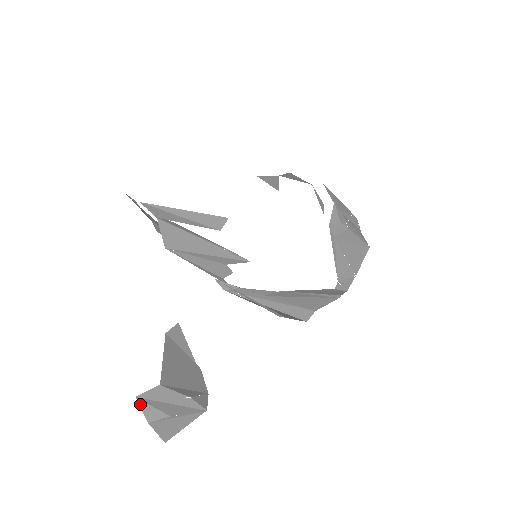
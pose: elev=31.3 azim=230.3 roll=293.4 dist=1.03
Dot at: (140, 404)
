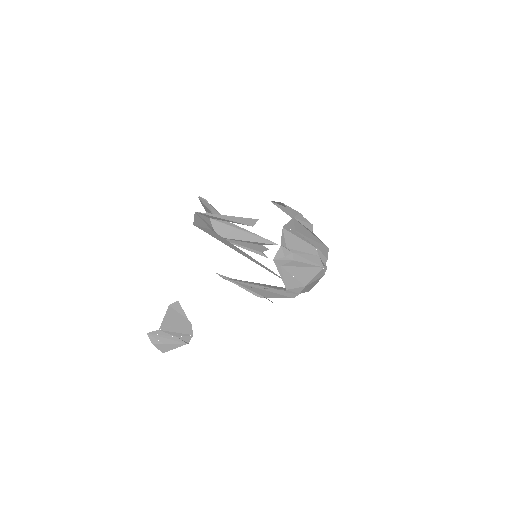
Dot at: (149, 336)
